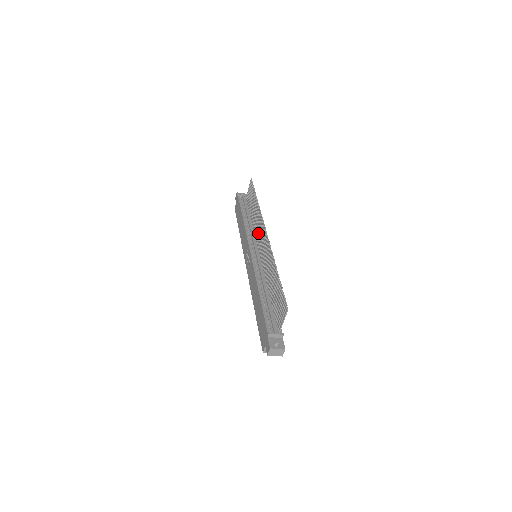
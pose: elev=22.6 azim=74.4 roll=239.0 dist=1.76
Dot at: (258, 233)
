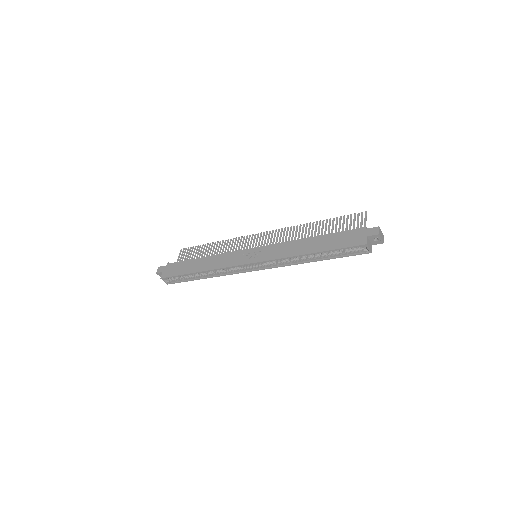
Dot at: occluded
